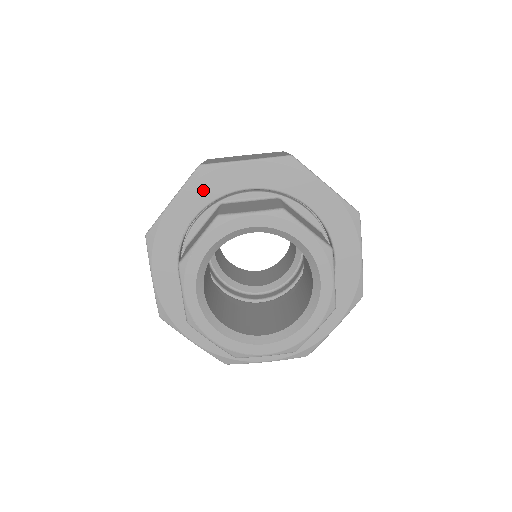
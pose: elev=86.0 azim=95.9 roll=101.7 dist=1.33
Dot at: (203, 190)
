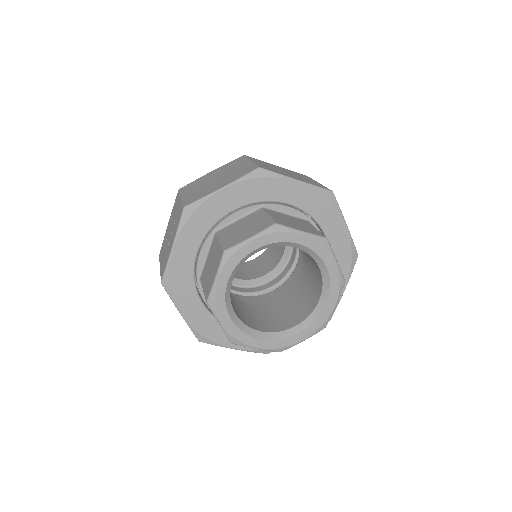
Dot at: (253, 190)
